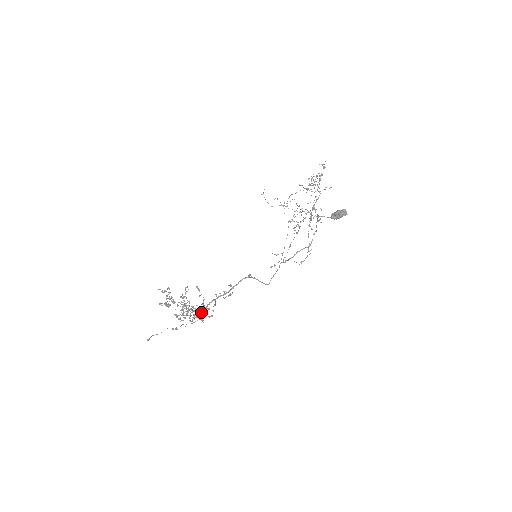
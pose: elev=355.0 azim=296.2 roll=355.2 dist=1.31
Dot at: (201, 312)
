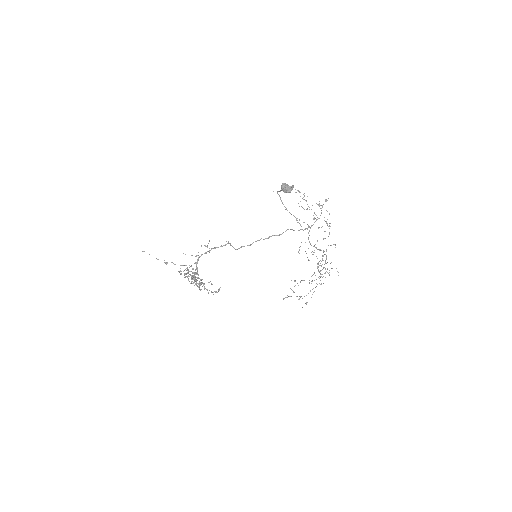
Dot at: (193, 268)
